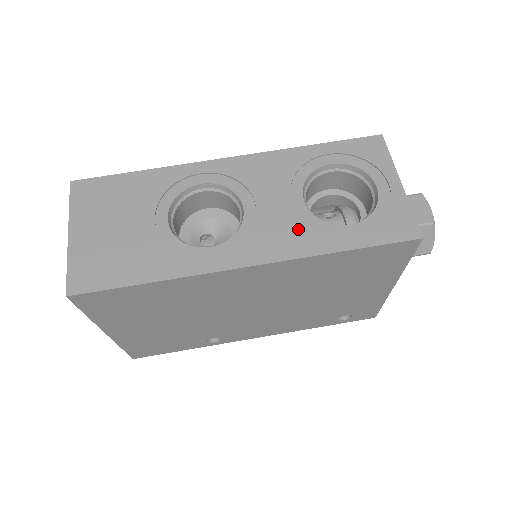
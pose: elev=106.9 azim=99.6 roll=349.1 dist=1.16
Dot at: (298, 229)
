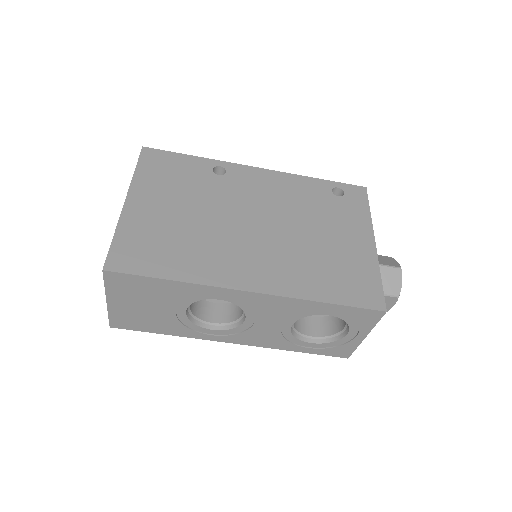
Dot at: (276, 338)
